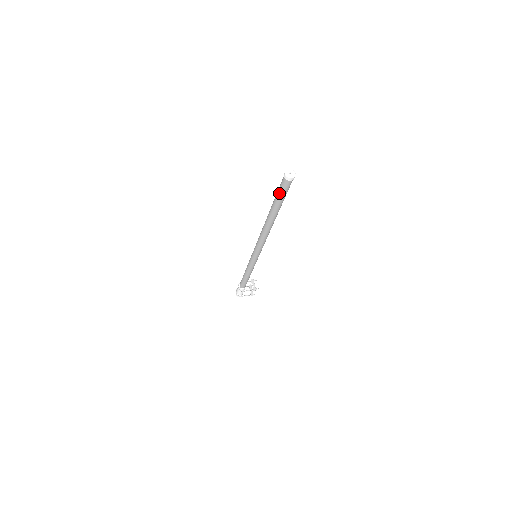
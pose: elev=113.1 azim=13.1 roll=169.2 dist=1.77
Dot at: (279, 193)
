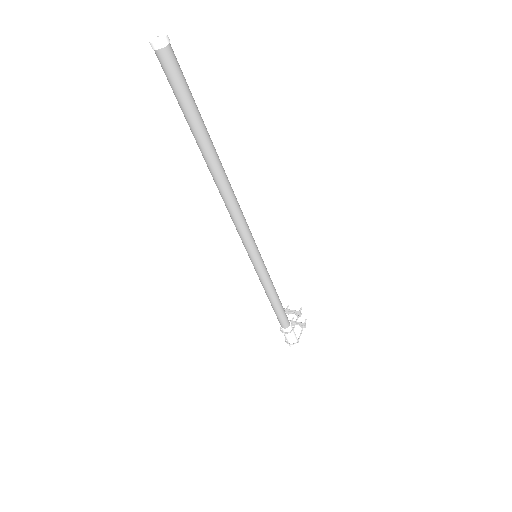
Dot at: (179, 92)
